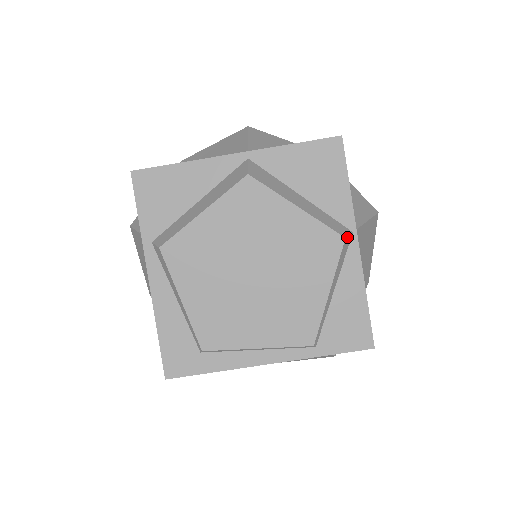
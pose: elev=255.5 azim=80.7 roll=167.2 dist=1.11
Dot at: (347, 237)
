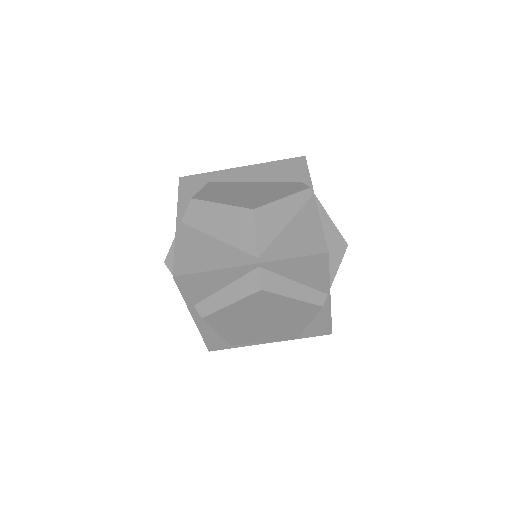
Dot at: occluded
